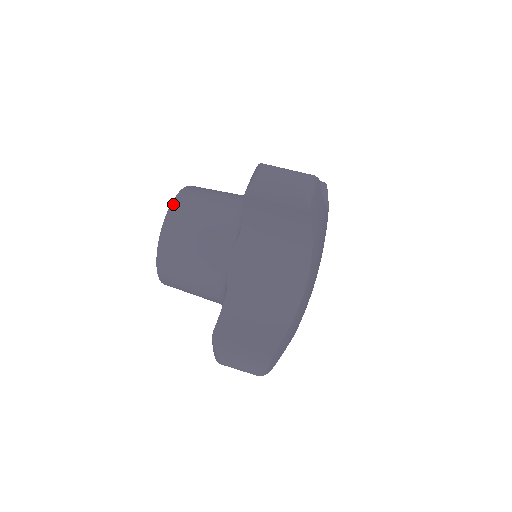
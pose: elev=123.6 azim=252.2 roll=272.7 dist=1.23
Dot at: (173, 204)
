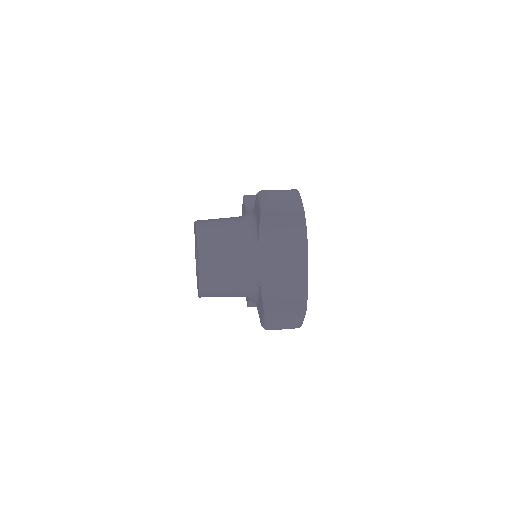
Dot at: occluded
